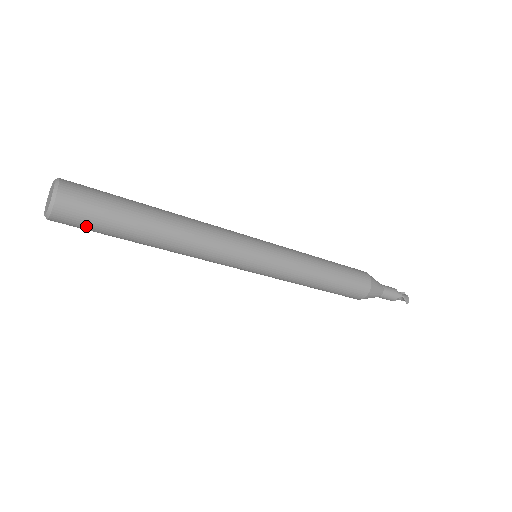
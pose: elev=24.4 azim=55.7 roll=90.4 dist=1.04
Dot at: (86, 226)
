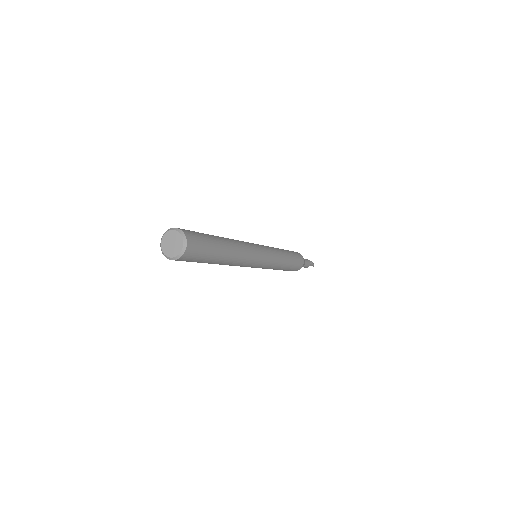
Dot at: (199, 255)
